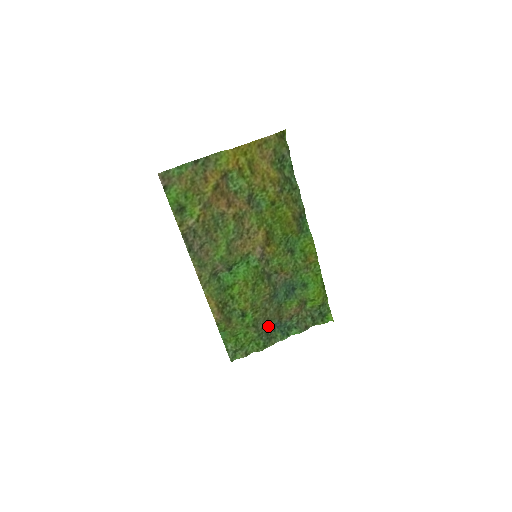
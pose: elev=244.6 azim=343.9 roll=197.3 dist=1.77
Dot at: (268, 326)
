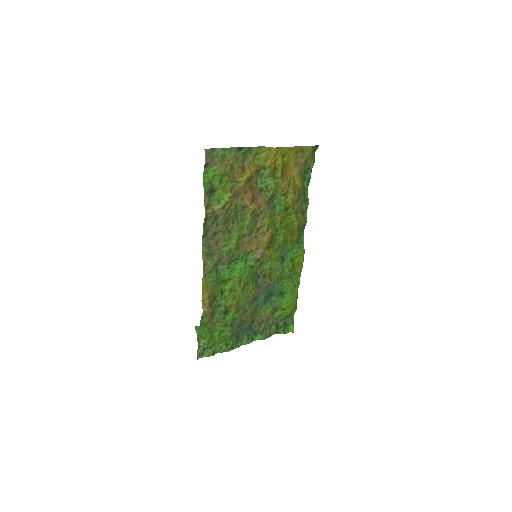
Dot at: (240, 328)
